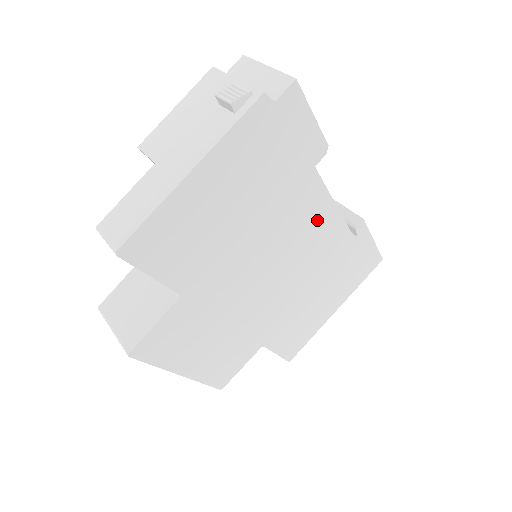
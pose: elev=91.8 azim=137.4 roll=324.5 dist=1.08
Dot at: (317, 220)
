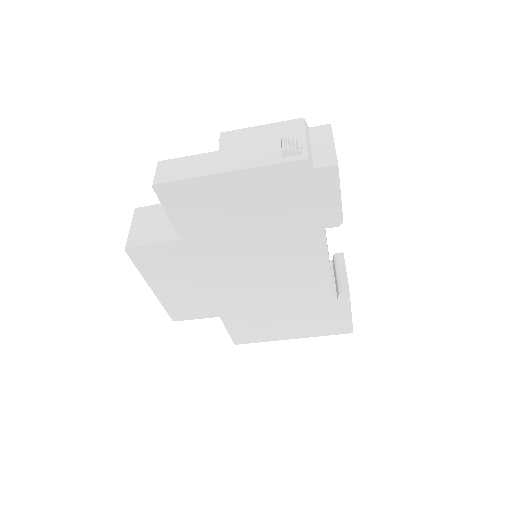
Dot at: (309, 265)
